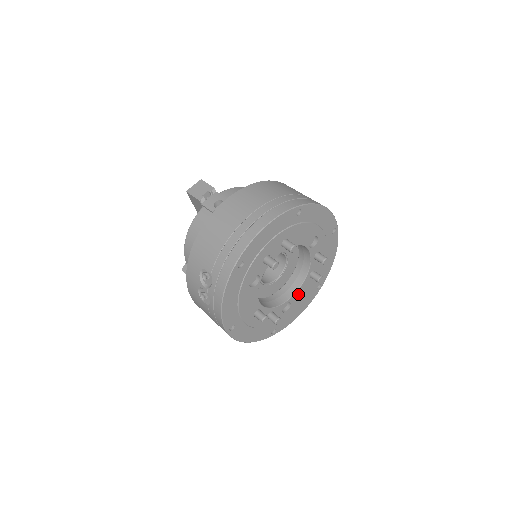
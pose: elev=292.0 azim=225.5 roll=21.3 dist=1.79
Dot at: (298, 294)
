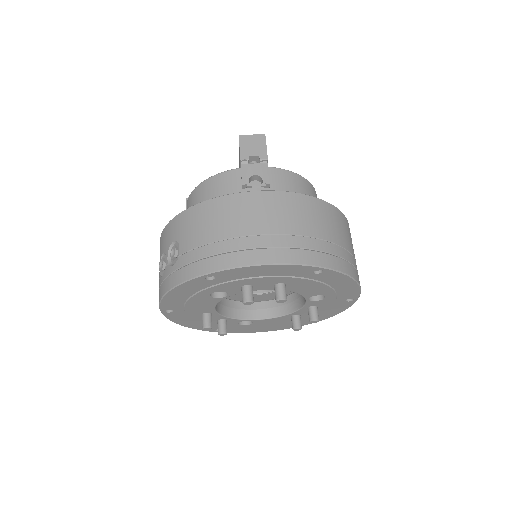
Dot at: (267, 321)
